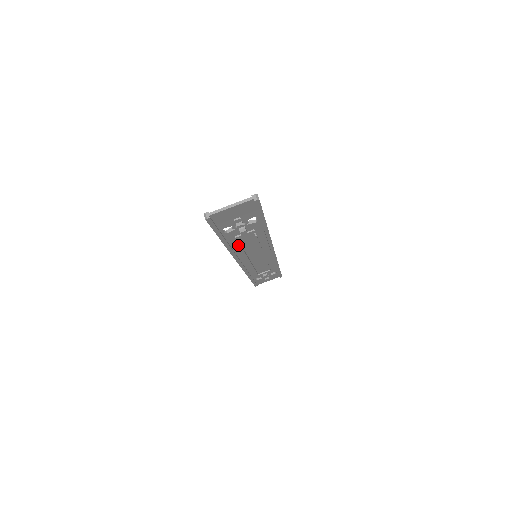
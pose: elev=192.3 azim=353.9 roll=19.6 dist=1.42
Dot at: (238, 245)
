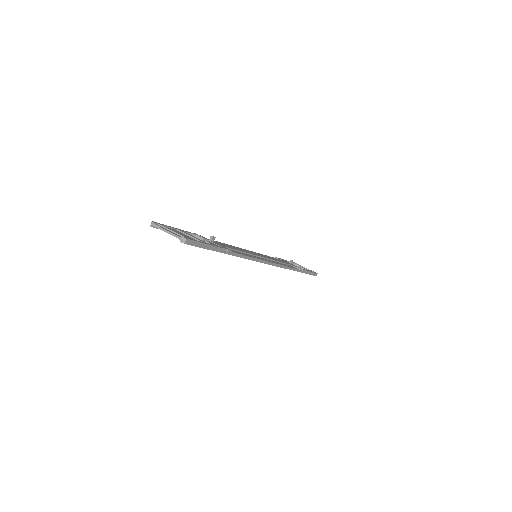
Dot at: occluded
